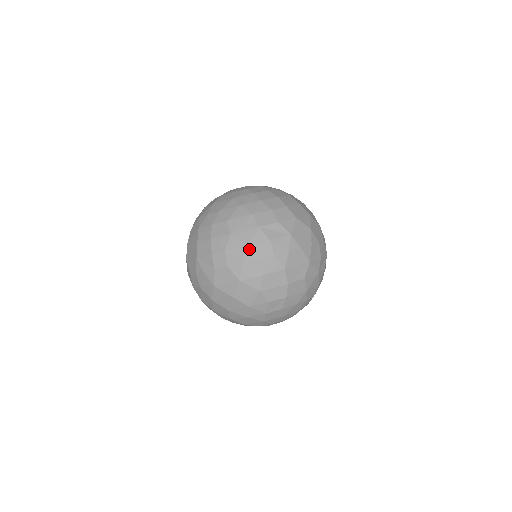
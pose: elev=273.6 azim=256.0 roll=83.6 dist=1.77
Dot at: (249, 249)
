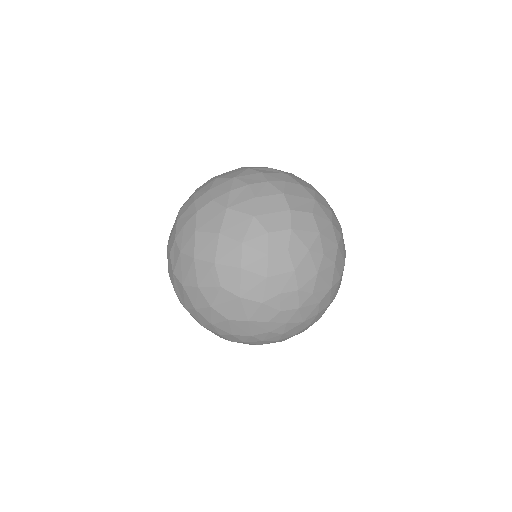
Dot at: (237, 179)
